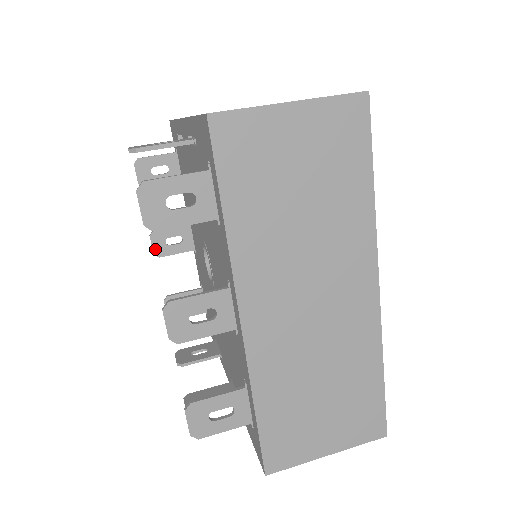
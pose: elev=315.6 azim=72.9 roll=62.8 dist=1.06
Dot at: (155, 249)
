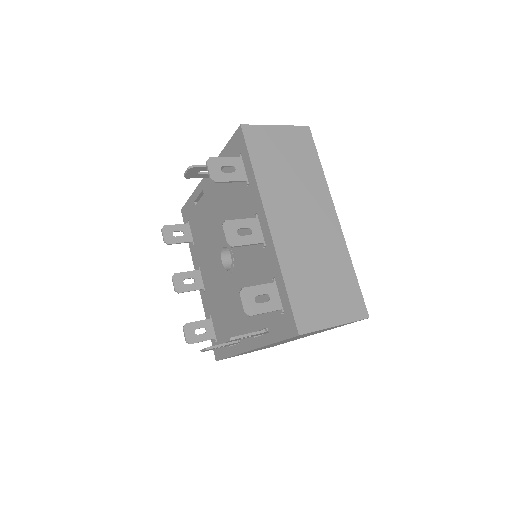
Dot at: (176, 287)
